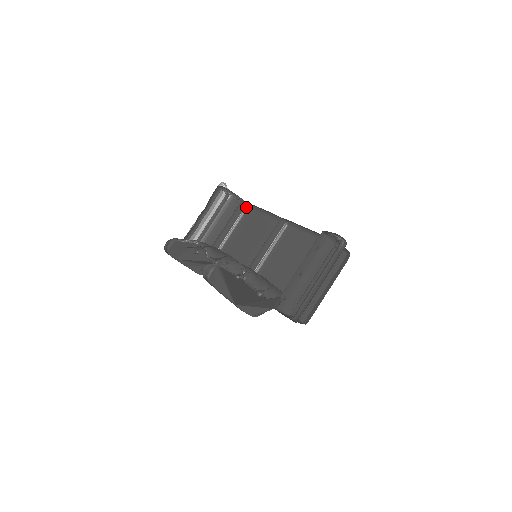
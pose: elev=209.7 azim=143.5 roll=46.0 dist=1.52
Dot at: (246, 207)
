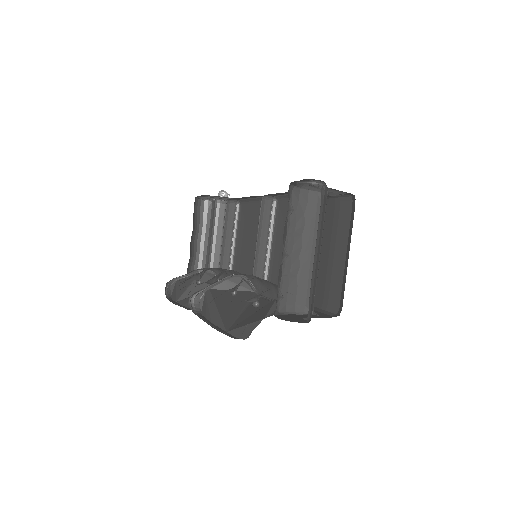
Dot at: (238, 205)
